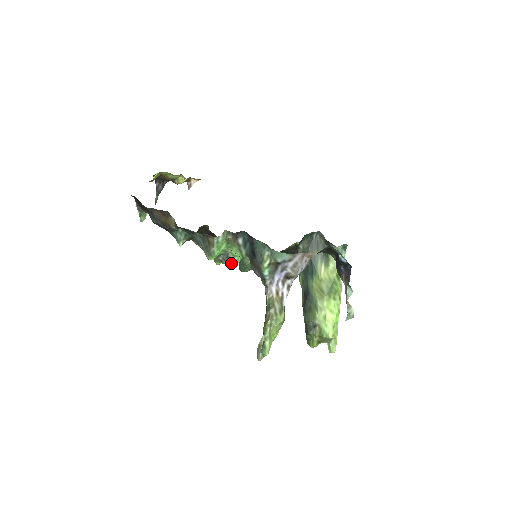
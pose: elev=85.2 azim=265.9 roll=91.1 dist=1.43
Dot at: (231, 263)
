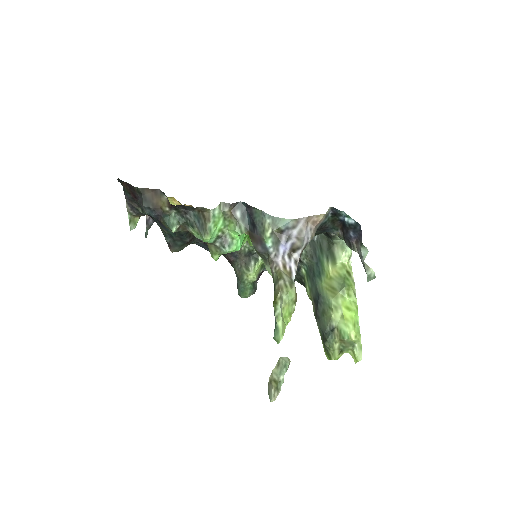
Dot at: (230, 248)
